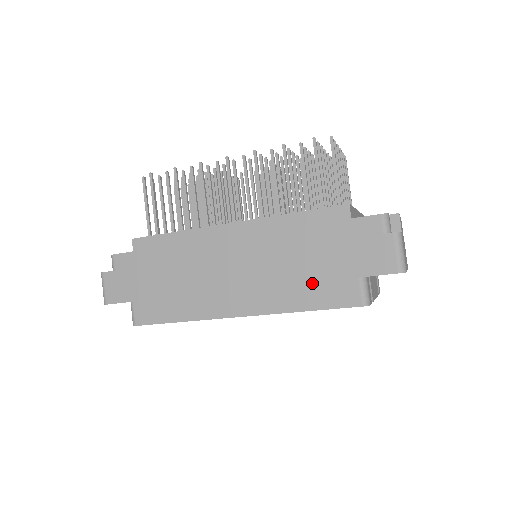
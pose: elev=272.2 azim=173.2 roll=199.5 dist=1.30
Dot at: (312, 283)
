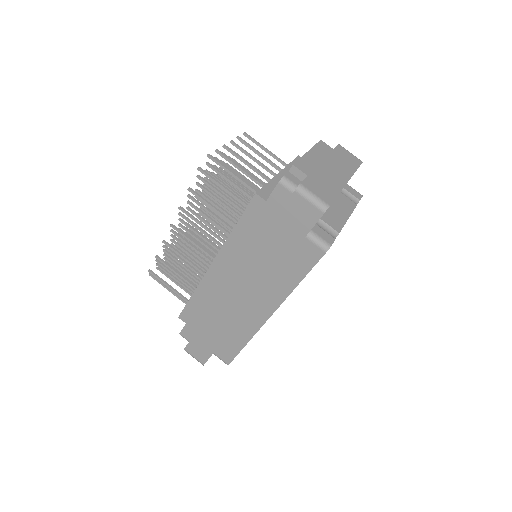
Dot at: (285, 263)
